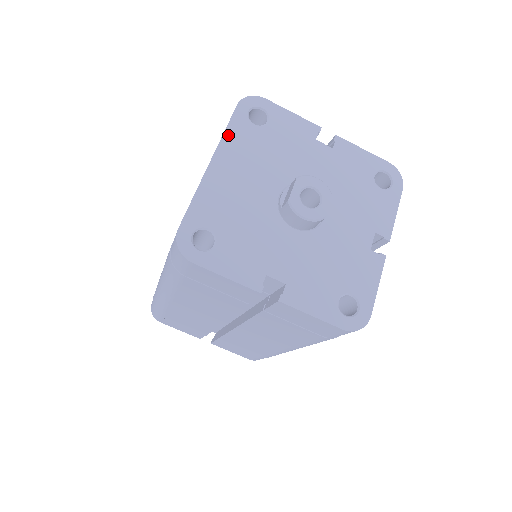
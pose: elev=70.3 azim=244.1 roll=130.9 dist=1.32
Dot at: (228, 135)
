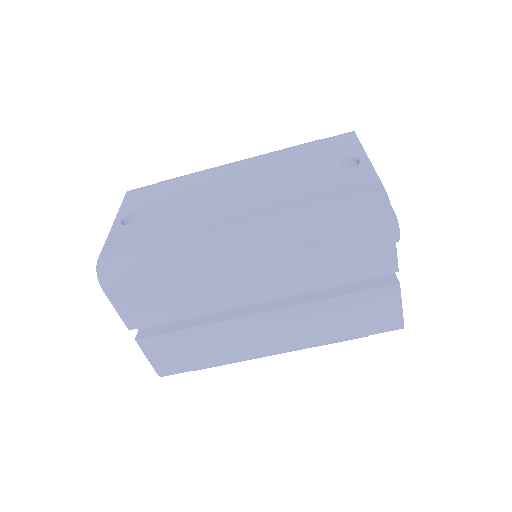
Dot at: occluded
